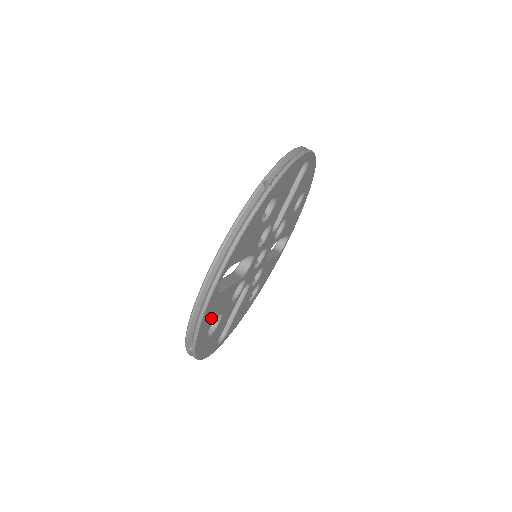
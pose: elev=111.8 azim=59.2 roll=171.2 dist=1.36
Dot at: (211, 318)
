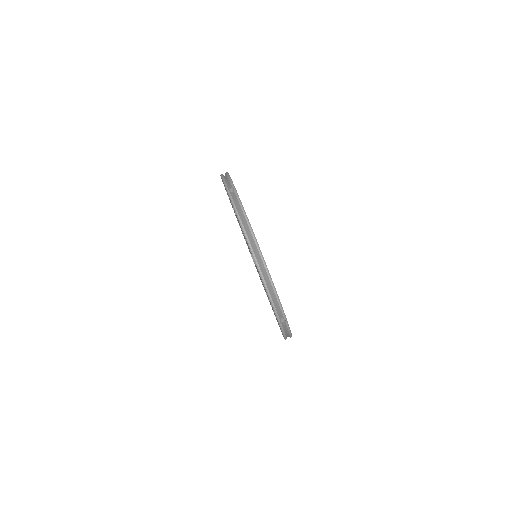
Dot at: occluded
